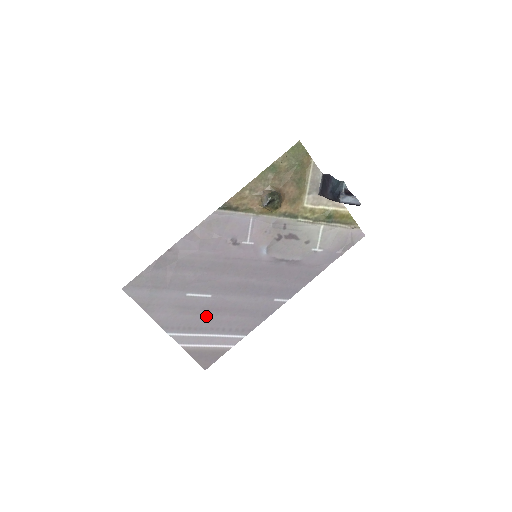
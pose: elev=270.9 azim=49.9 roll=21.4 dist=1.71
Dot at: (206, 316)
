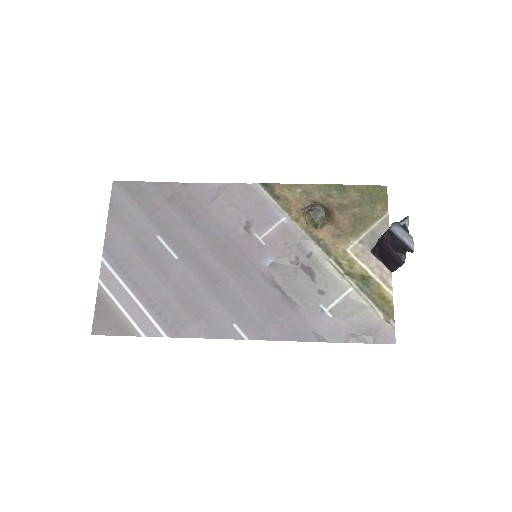
Dot at: (152, 275)
